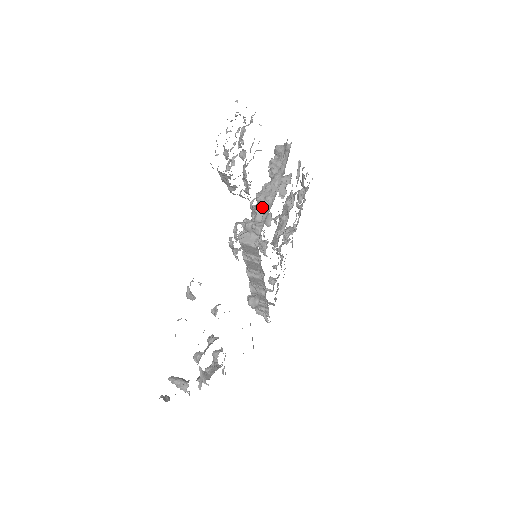
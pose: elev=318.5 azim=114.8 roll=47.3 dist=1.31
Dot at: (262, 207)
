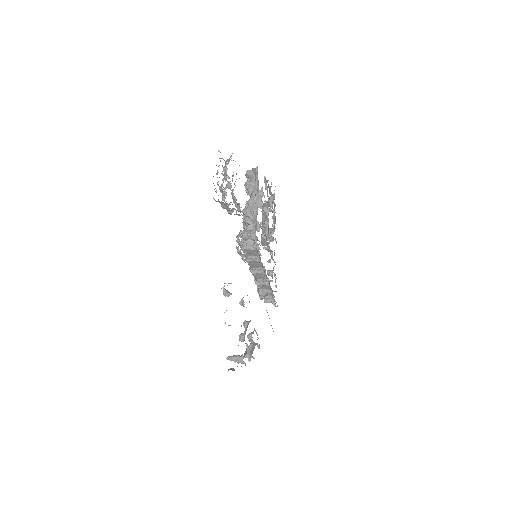
Dot at: (250, 219)
